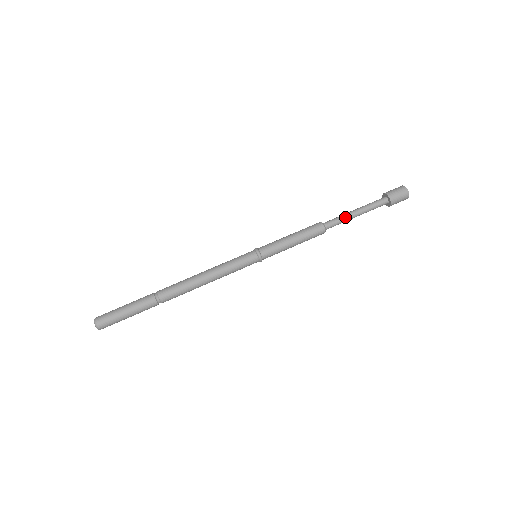
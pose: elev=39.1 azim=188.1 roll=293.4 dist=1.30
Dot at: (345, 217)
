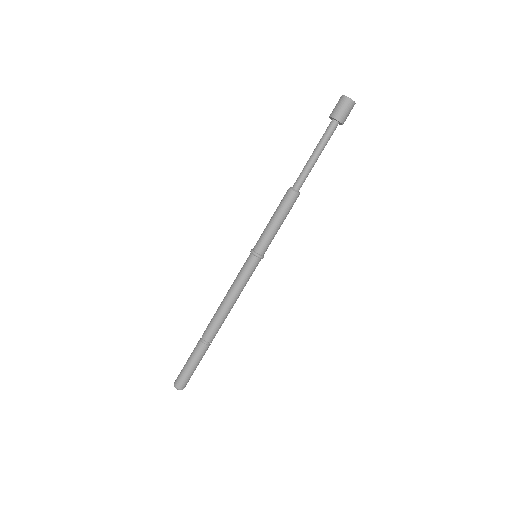
Dot at: (307, 168)
